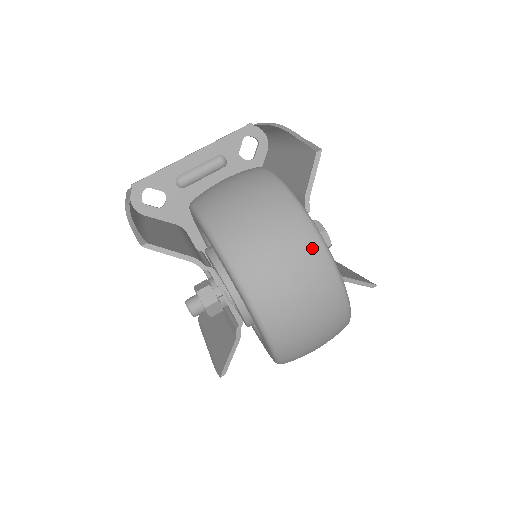
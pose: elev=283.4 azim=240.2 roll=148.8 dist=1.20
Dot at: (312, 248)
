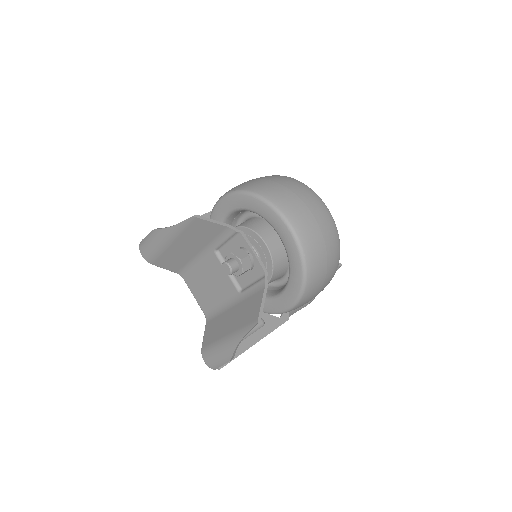
Dot at: (310, 192)
